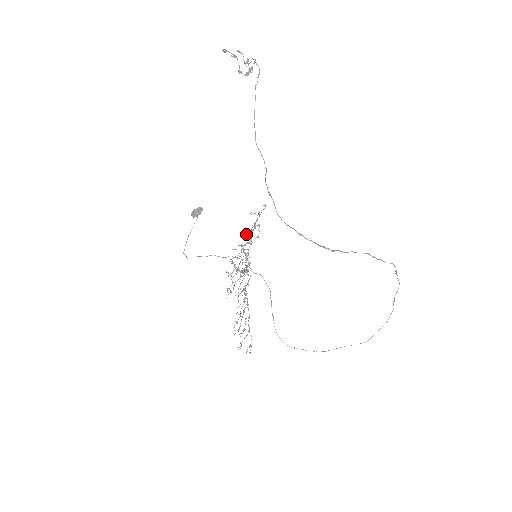
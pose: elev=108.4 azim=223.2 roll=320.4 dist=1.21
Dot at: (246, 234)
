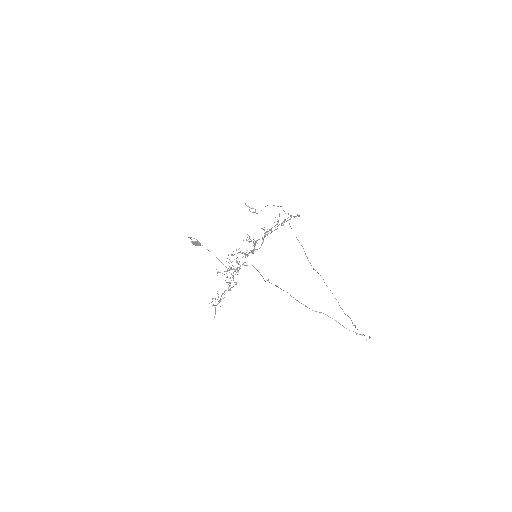
Dot at: occluded
